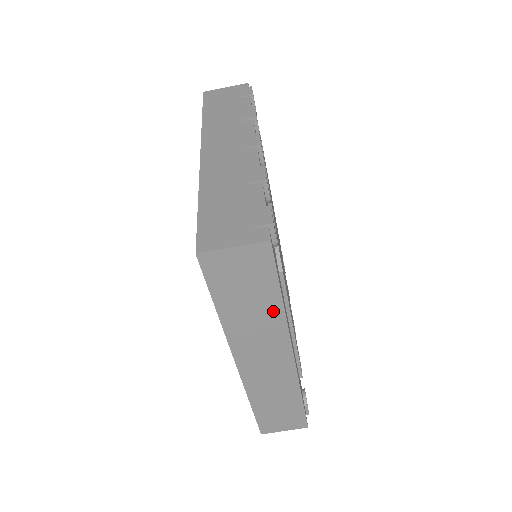
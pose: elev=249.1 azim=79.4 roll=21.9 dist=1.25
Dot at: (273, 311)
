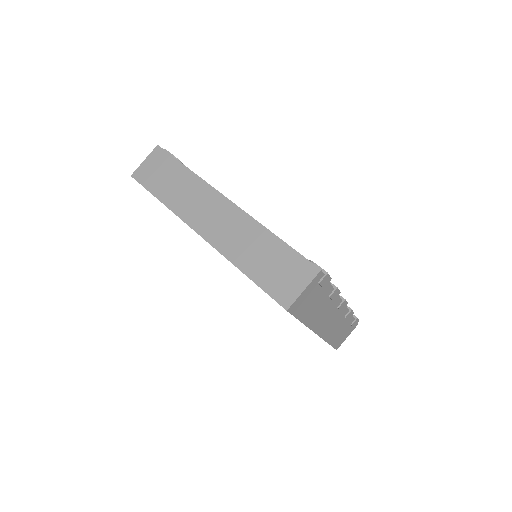
Dot at: (188, 178)
